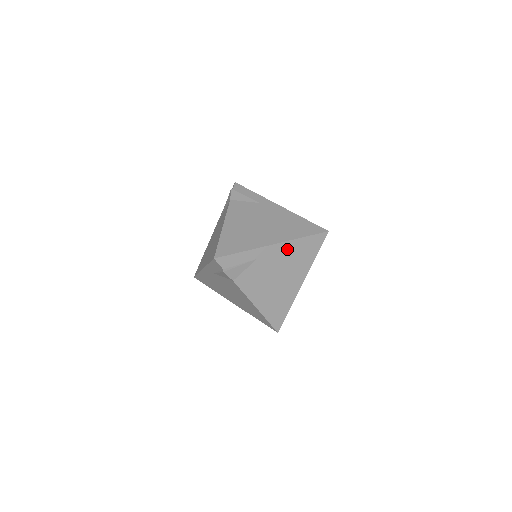
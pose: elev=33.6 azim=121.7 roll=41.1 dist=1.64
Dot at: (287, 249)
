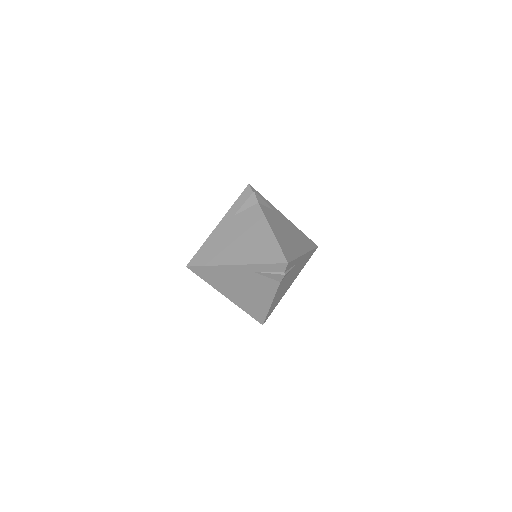
Dot at: occluded
